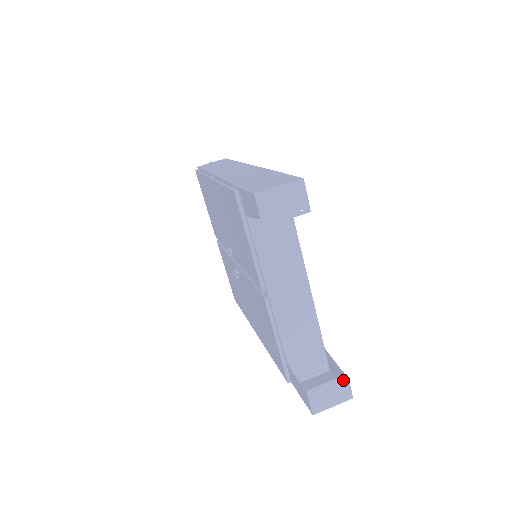
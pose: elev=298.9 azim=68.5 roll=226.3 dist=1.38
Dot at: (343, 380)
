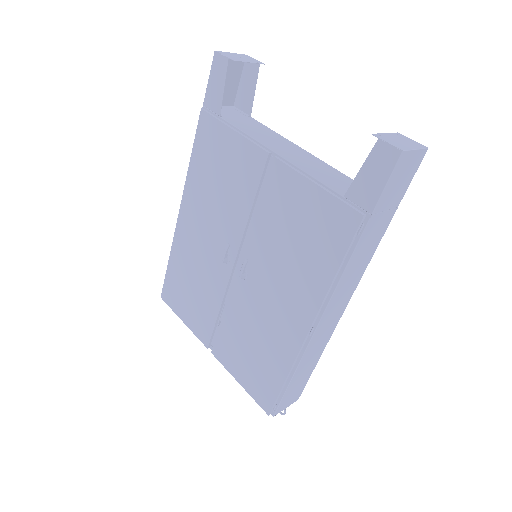
Dot at: (400, 135)
